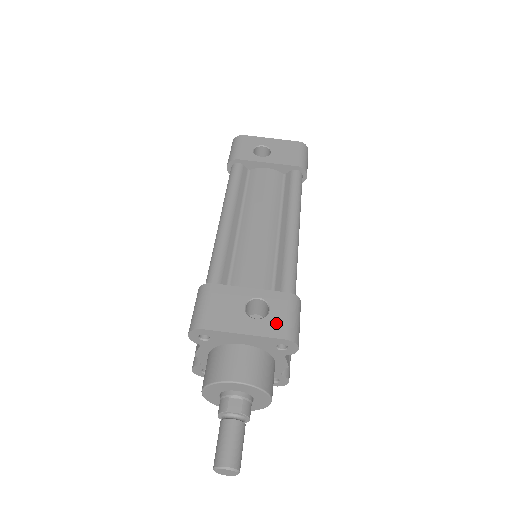
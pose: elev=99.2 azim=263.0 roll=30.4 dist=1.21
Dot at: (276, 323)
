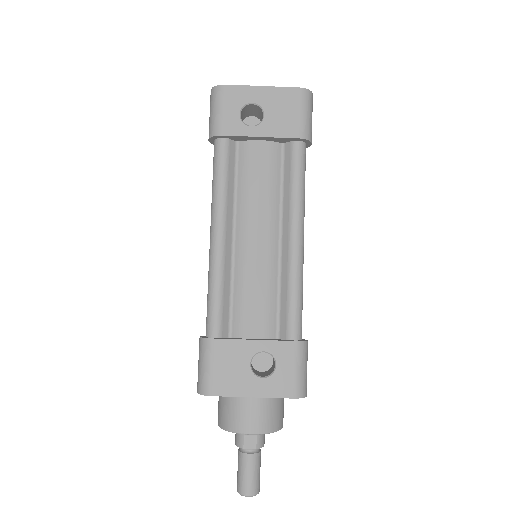
Dot at: (283, 381)
